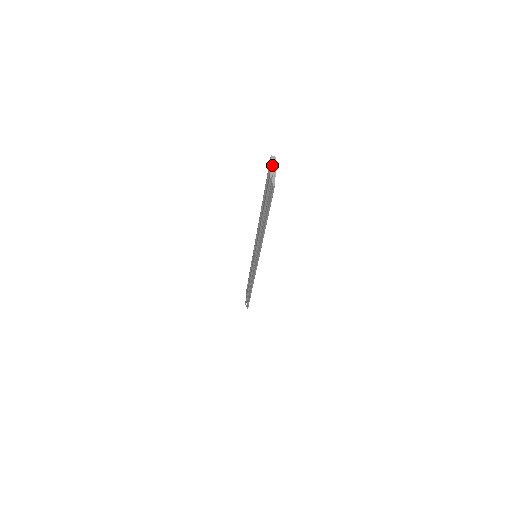
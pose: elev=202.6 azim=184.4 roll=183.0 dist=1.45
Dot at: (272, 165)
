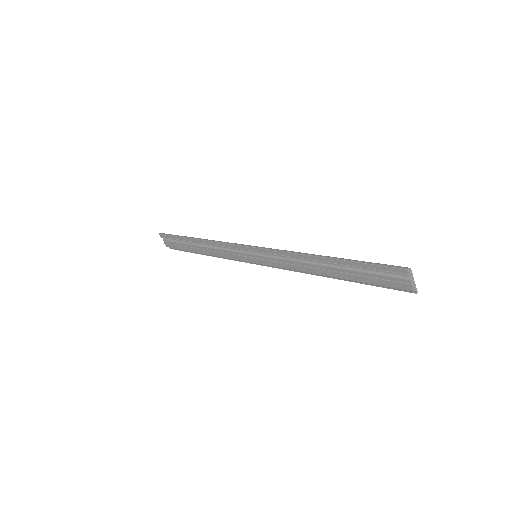
Dot at: (408, 276)
